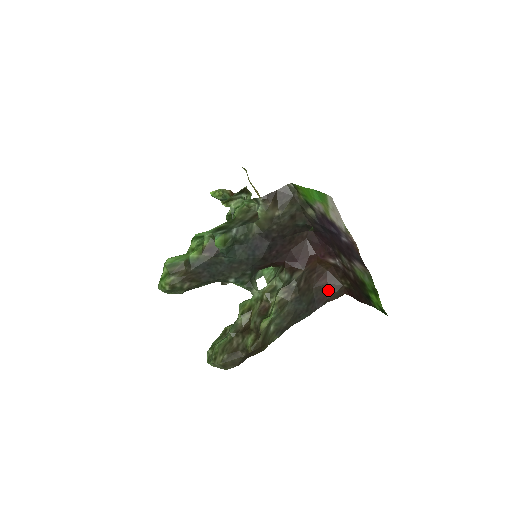
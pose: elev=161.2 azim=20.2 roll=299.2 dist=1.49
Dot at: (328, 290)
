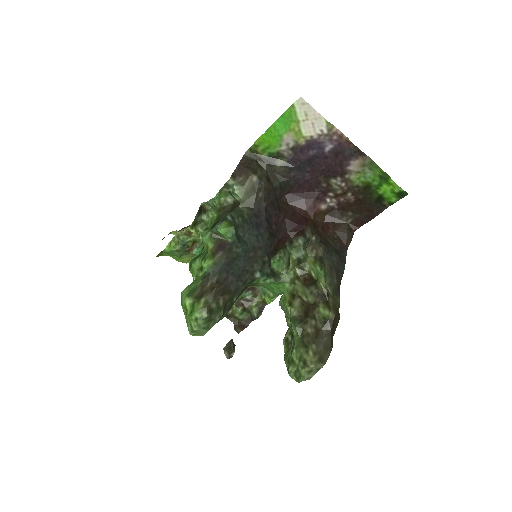
Dot at: (340, 236)
